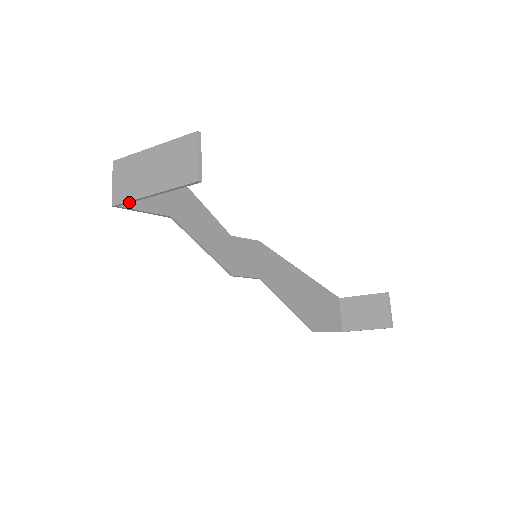
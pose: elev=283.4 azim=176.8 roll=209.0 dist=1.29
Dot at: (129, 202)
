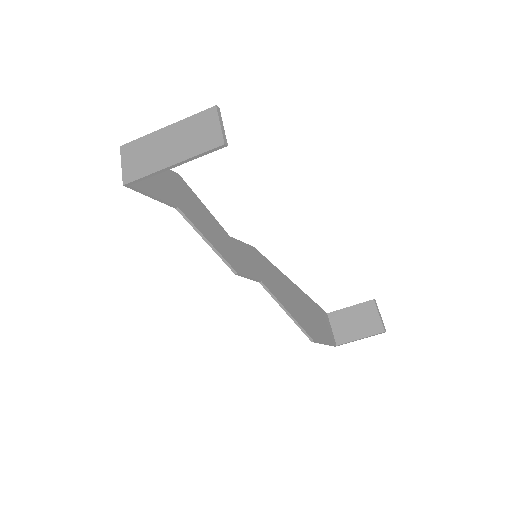
Dot at: (143, 178)
